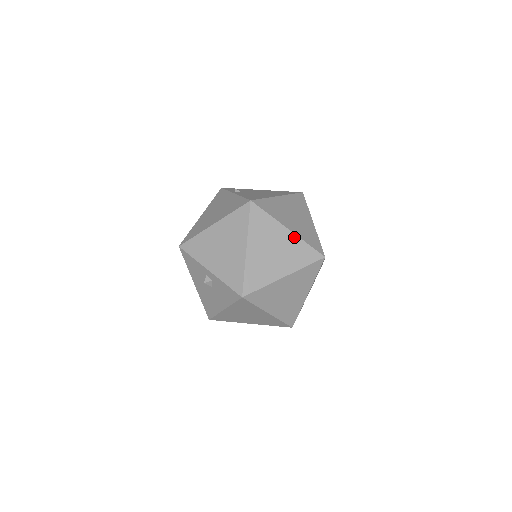
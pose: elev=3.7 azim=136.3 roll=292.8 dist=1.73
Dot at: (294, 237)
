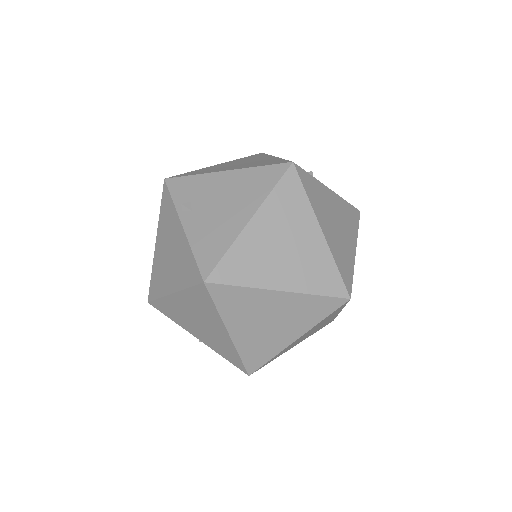
Dot at: (293, 296)
